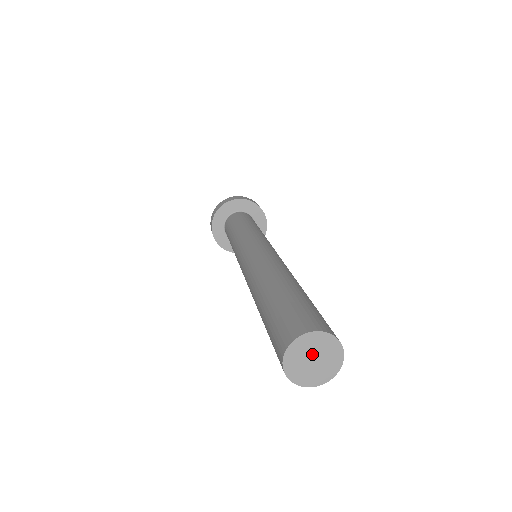
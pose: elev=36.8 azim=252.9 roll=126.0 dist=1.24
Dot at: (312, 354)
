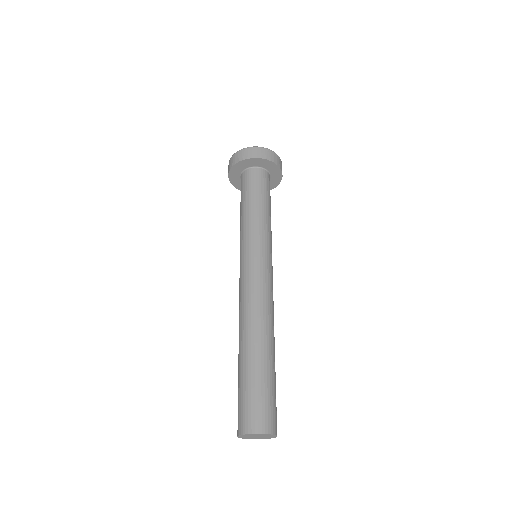
Dot at: (255, 436)
